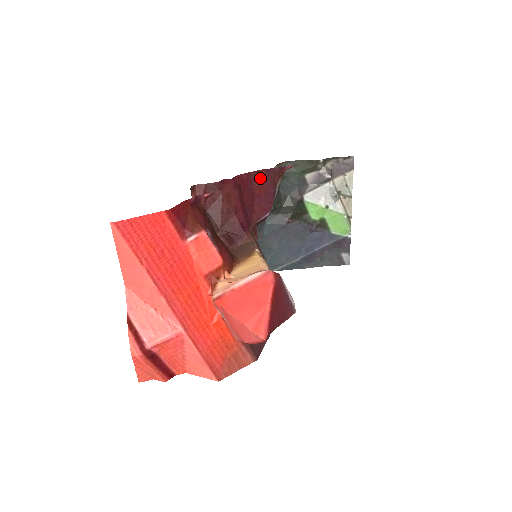
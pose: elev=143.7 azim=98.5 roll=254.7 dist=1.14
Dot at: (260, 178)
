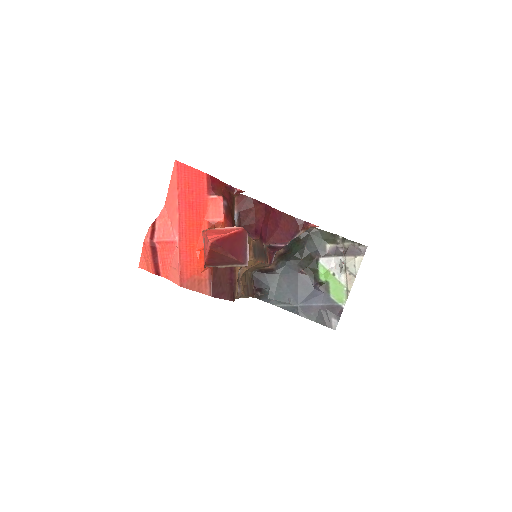
Dot at: (288, 220)
